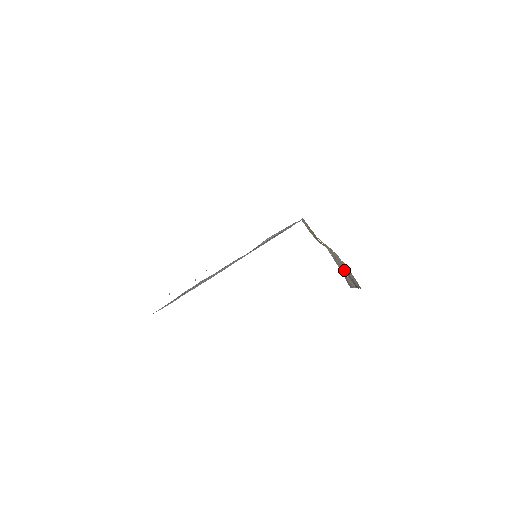
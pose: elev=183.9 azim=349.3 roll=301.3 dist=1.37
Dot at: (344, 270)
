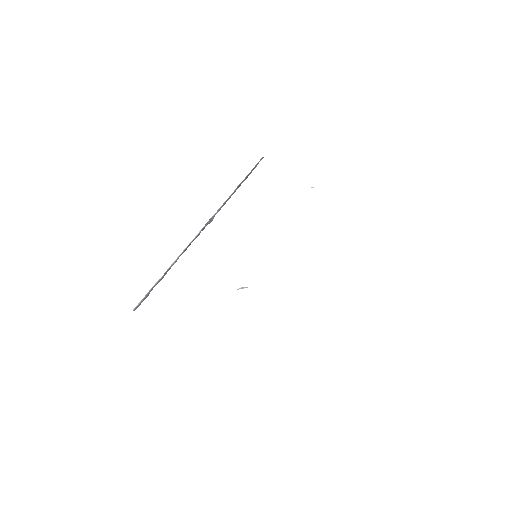
Dot at: occluded
